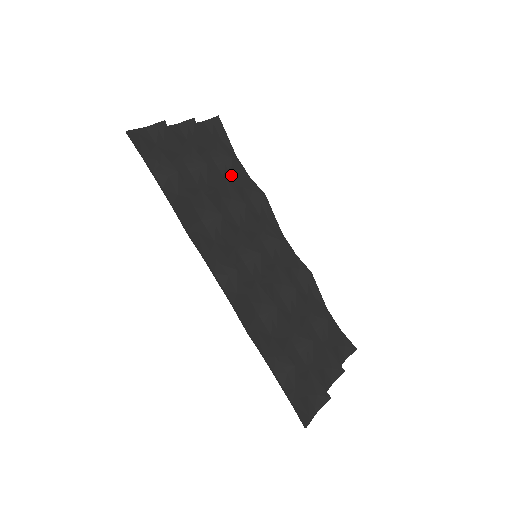
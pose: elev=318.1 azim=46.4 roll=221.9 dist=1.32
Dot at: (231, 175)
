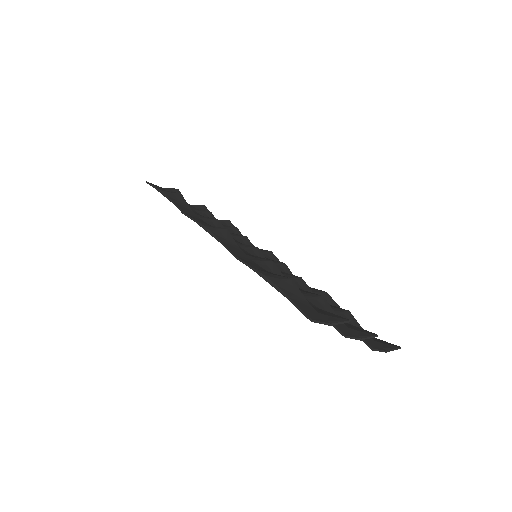
Dot at: occluded
